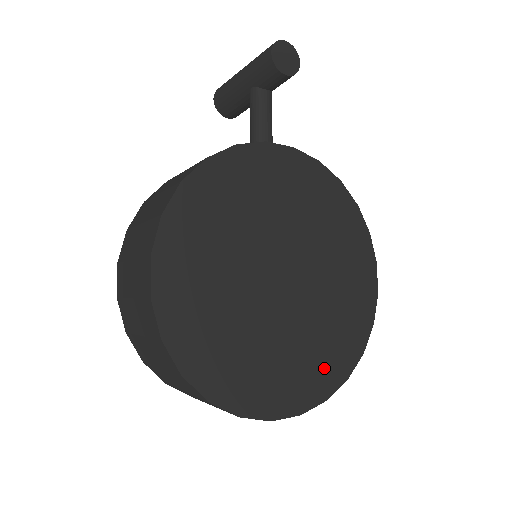
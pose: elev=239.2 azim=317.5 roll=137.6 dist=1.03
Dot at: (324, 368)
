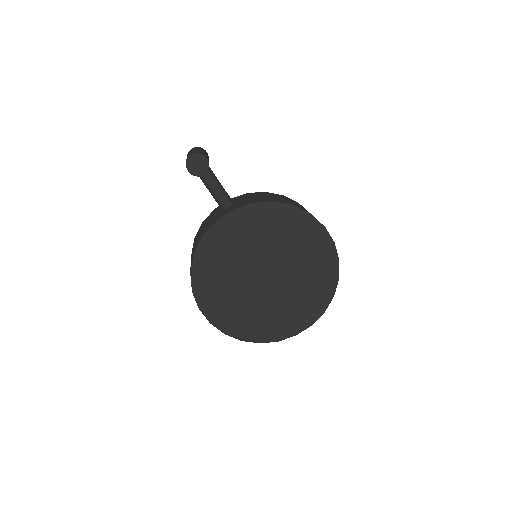
Dot at: (315, 299)
